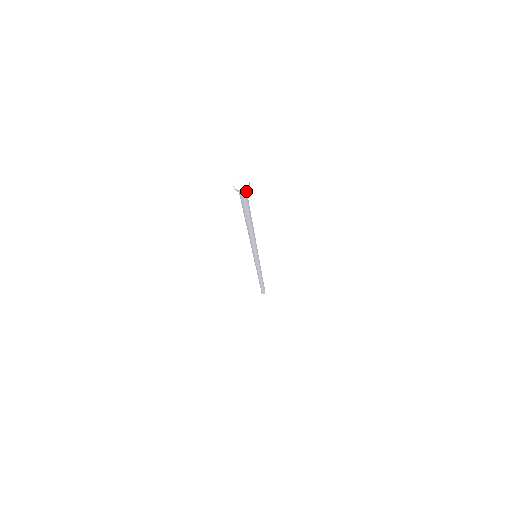
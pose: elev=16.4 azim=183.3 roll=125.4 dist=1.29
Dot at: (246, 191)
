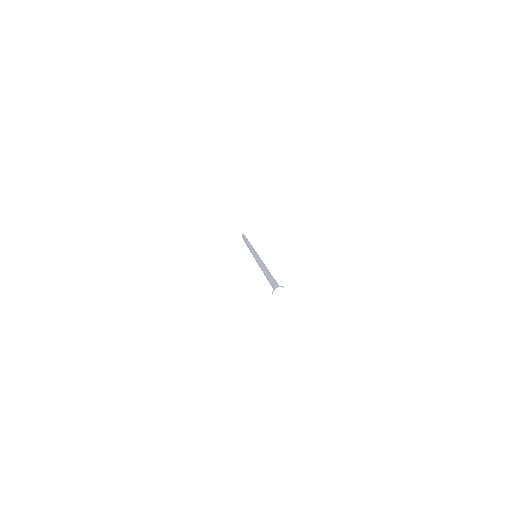
Dot at: occluded
